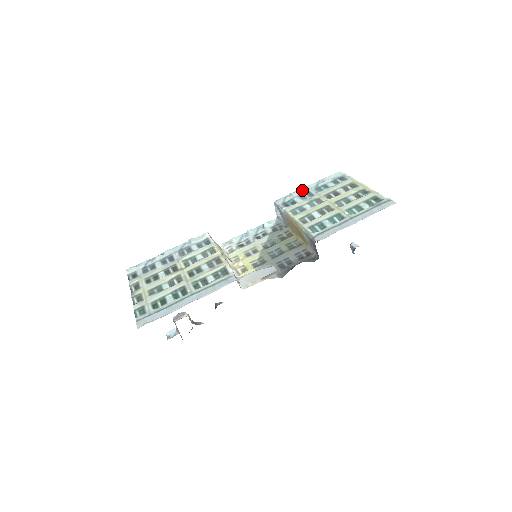
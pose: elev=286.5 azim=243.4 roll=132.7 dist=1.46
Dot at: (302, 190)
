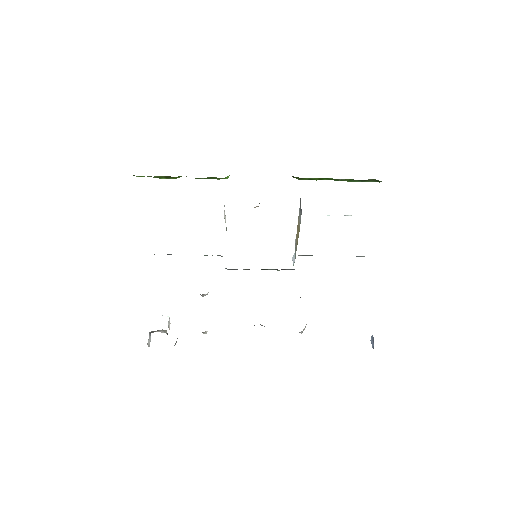
Dot at: occluded
